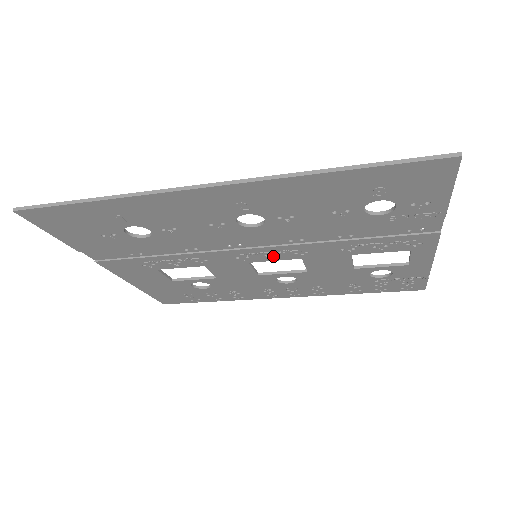
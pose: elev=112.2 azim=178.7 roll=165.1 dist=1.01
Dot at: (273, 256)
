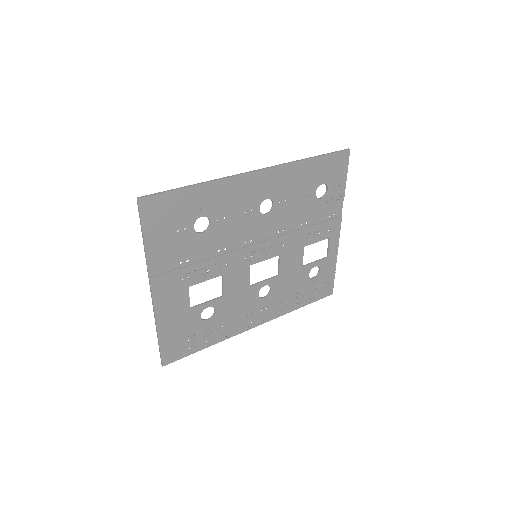
Dot at: (266, 253)
